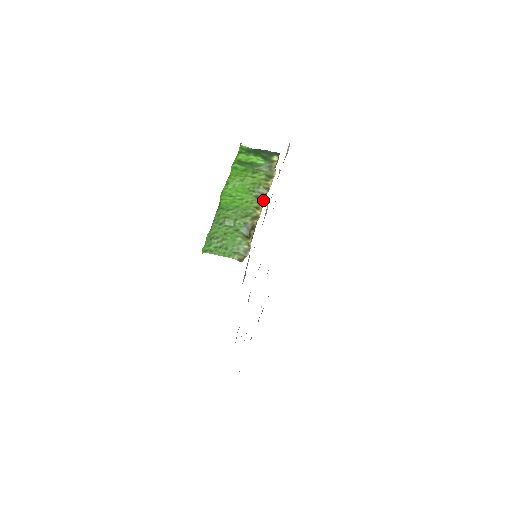
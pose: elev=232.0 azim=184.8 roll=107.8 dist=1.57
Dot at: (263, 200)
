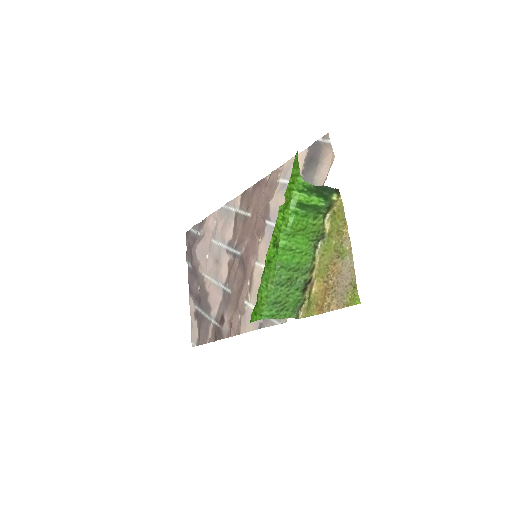
Dot at: (318, 247)
